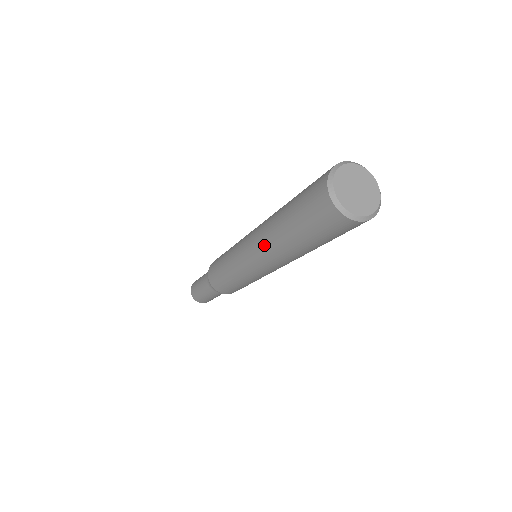
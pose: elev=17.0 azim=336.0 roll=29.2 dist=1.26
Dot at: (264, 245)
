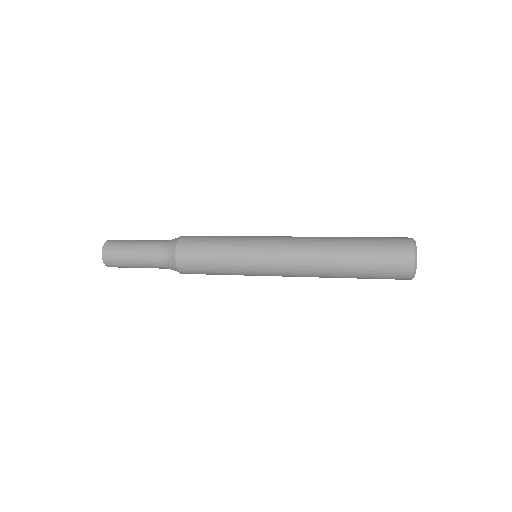
Dot at: (310, 271)
